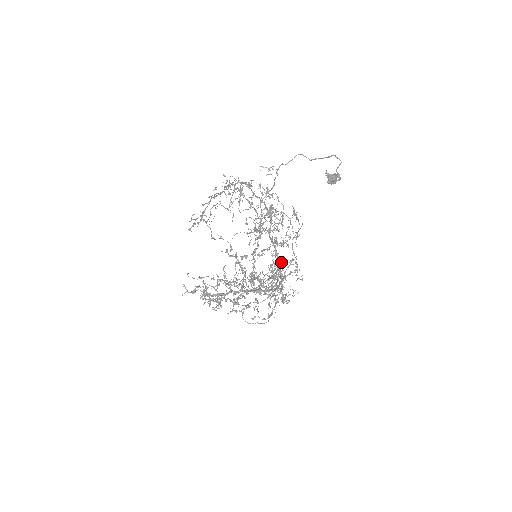
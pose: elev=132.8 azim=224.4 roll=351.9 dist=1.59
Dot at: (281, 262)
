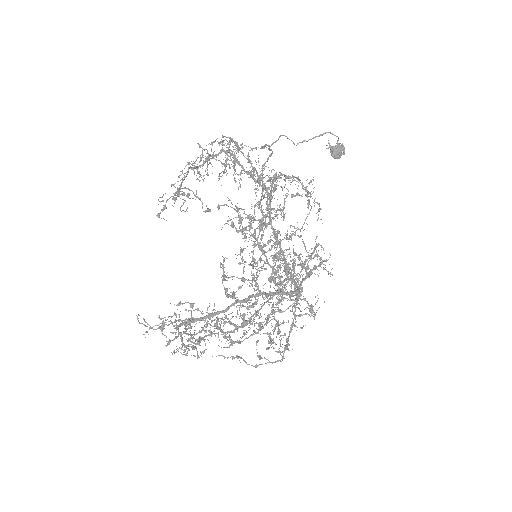
Dot at: occluded
